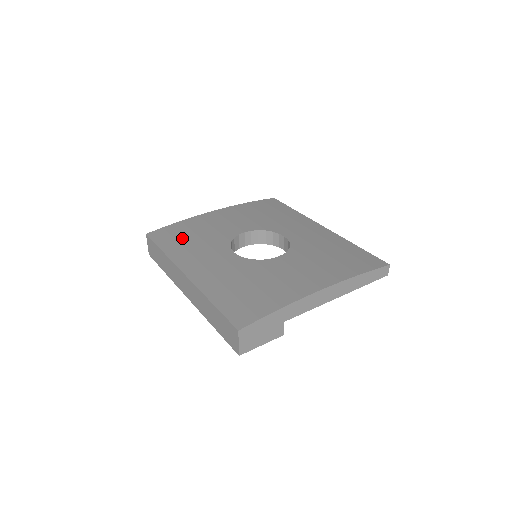
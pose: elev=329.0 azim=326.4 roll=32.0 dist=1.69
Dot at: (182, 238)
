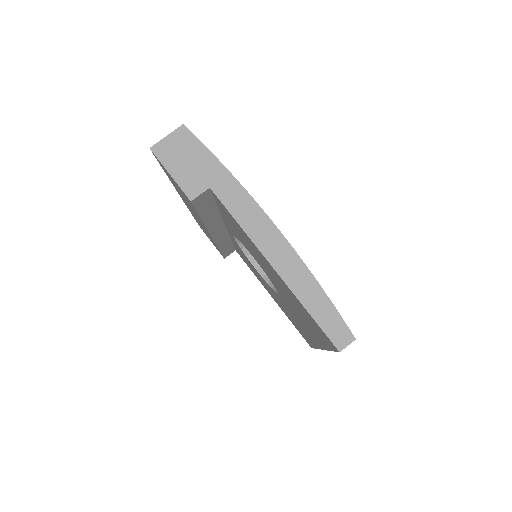
Dot at: occluded
